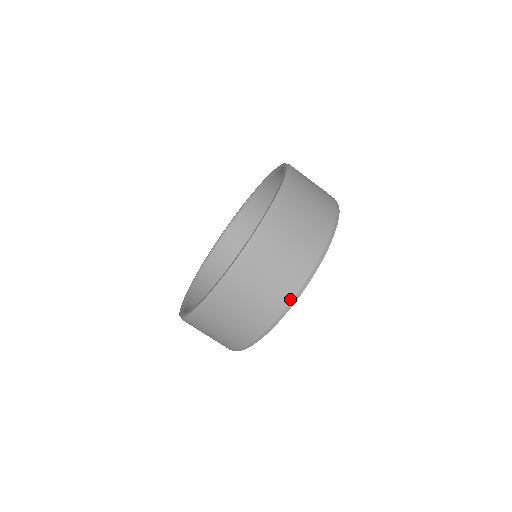
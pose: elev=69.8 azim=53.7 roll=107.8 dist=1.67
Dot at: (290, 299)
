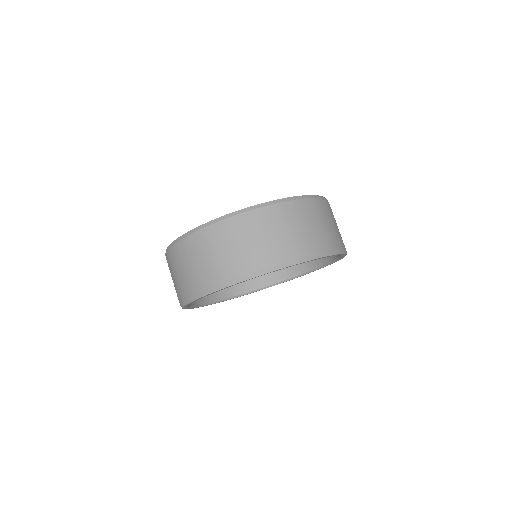
Dot at: (339, 248)
